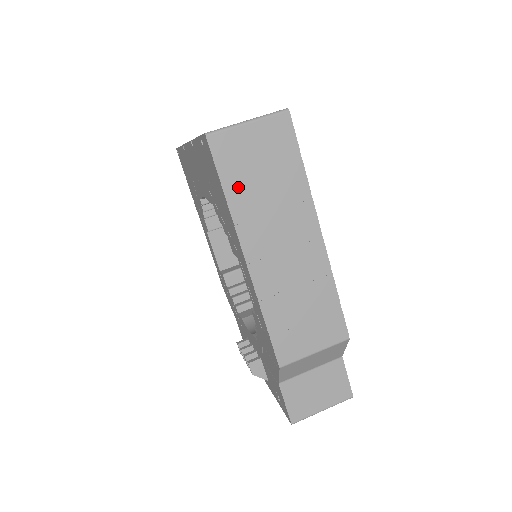
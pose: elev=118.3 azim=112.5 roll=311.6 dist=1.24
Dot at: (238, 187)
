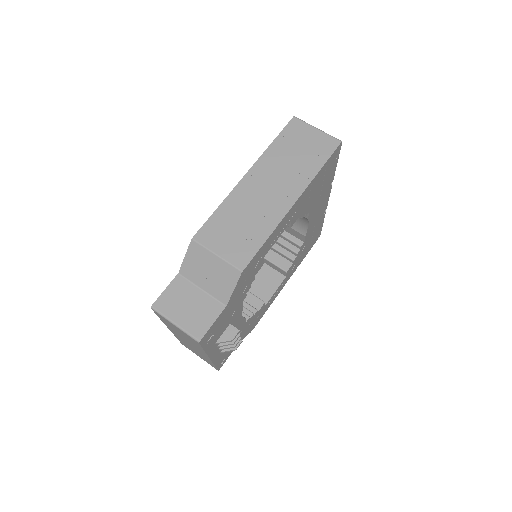
Dot at: (282, 145)
